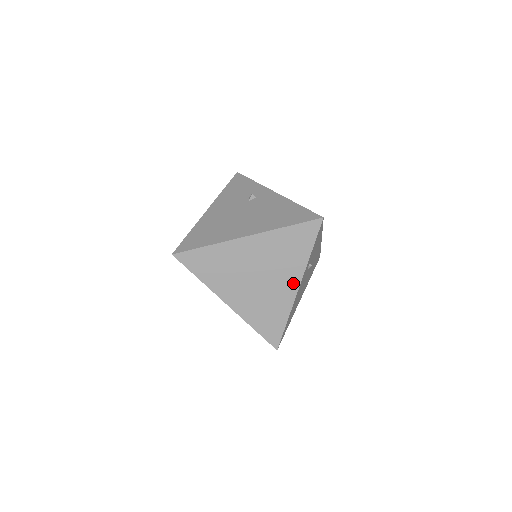
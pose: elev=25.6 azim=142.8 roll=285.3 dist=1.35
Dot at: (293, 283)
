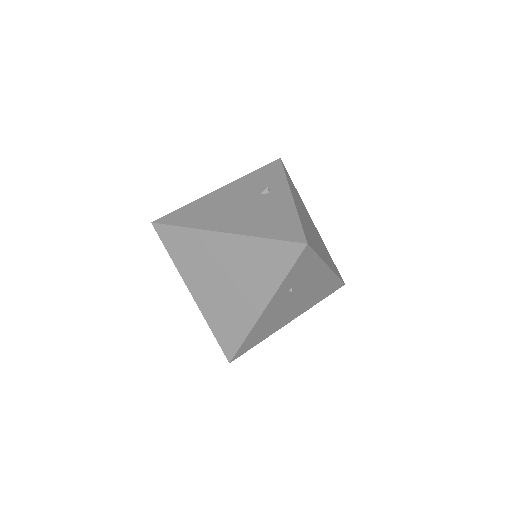
Dot at: (259, 302)
